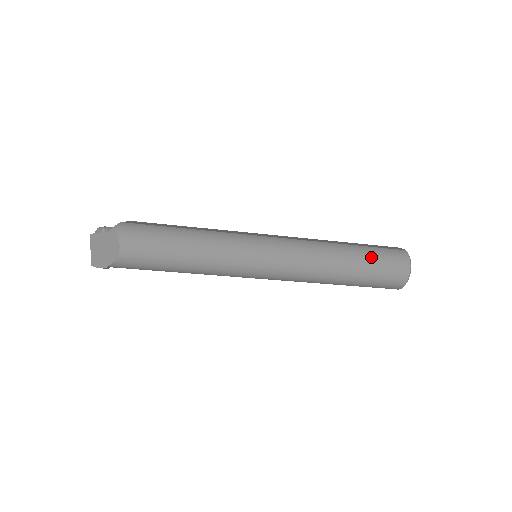
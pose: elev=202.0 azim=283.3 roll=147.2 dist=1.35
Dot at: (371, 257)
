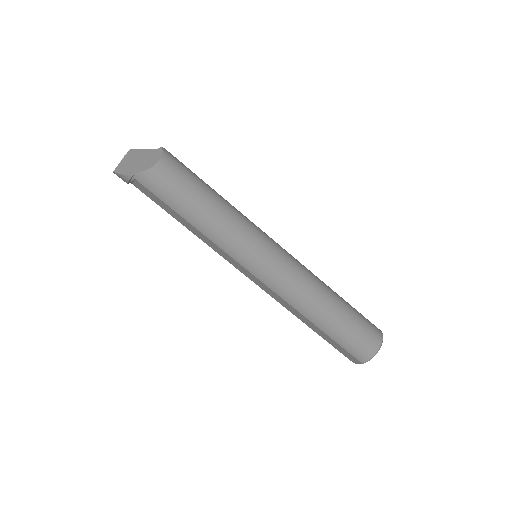
Dot at: (353, 312)
